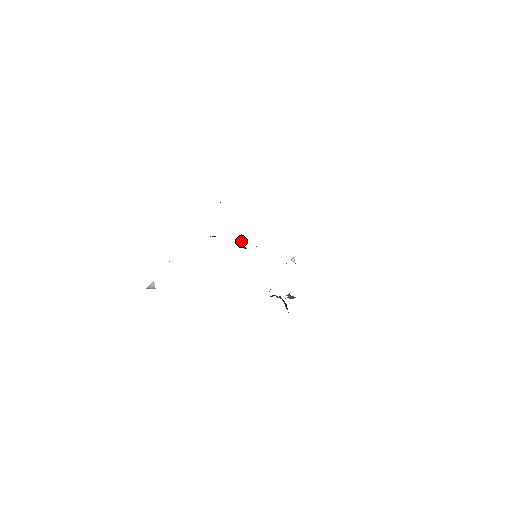
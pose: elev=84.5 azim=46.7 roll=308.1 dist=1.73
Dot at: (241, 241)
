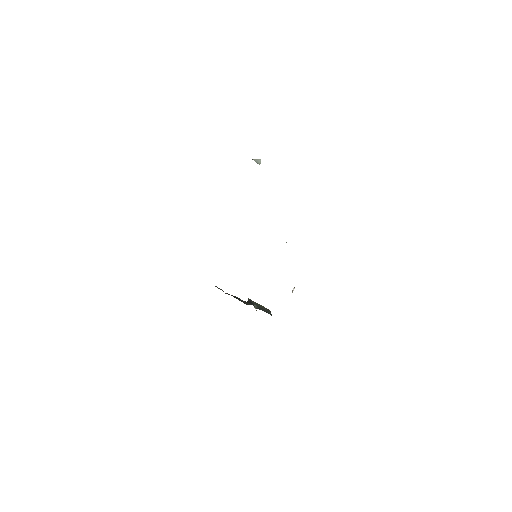
Dot at: occluded
